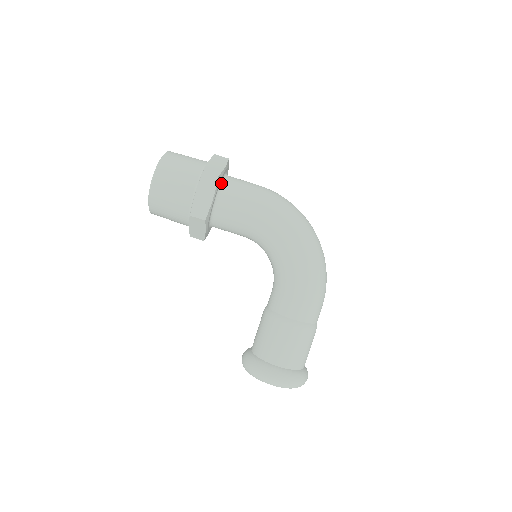
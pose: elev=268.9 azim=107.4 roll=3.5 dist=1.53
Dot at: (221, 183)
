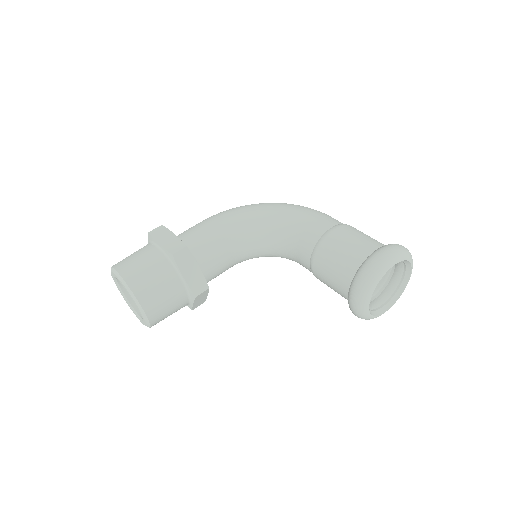
Dot at: occluded
